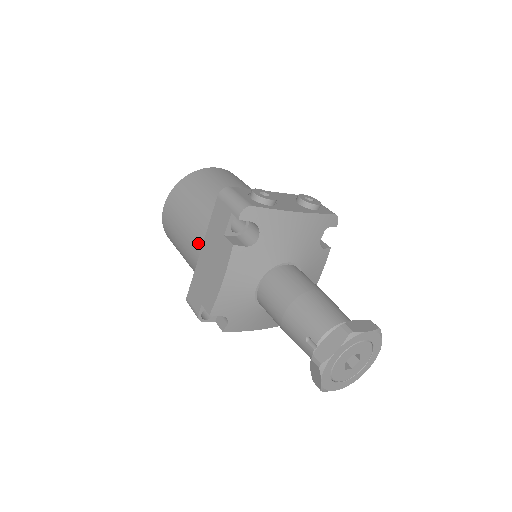
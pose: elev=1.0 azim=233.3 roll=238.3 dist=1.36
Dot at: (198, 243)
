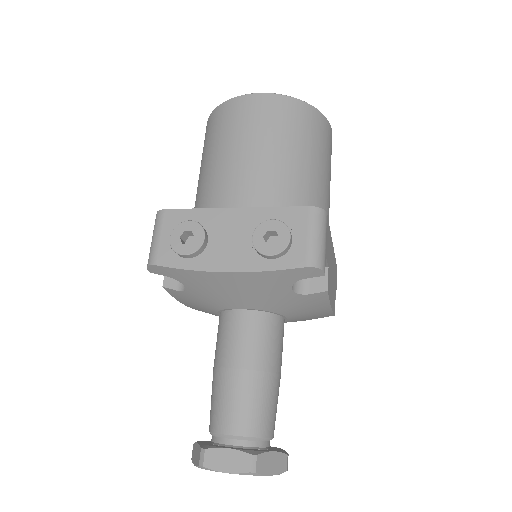
Dot at: occluded
